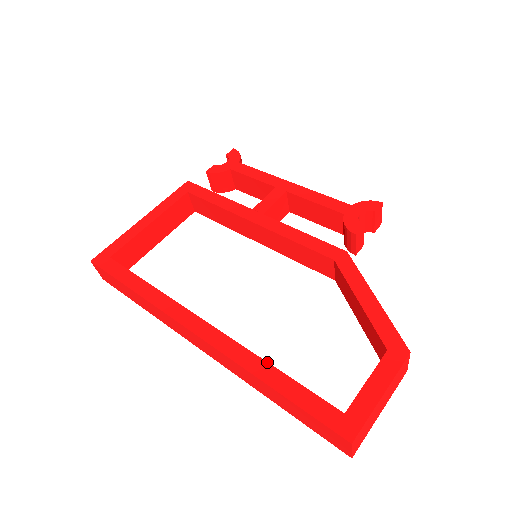
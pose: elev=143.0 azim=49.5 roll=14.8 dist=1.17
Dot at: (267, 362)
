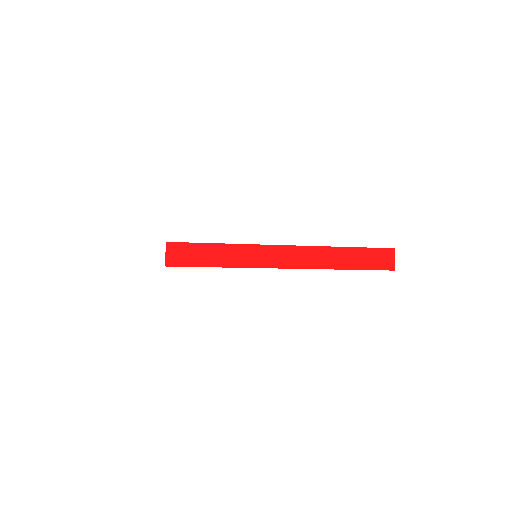
Dot at: occluded
